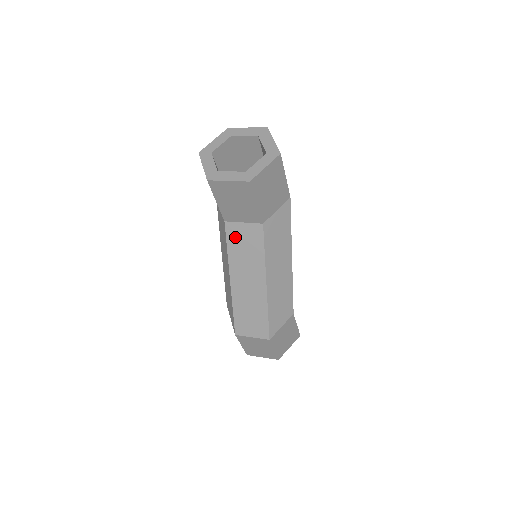
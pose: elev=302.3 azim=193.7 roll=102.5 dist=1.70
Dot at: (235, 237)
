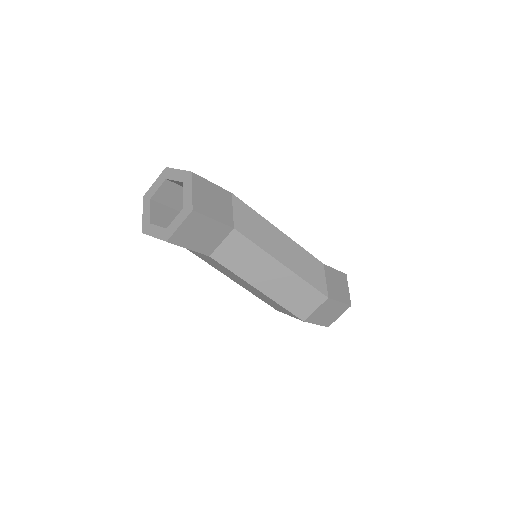
Dot at: (227, 258)
